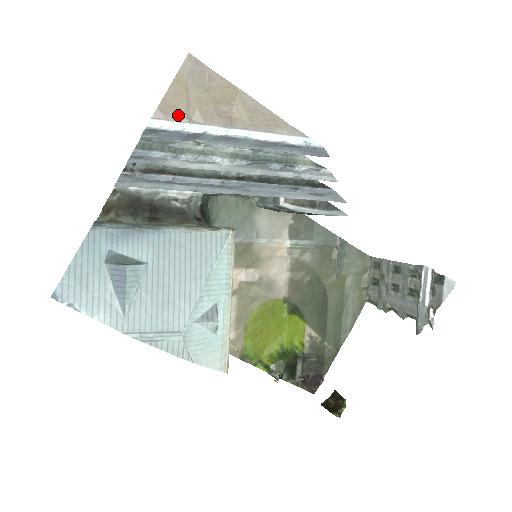
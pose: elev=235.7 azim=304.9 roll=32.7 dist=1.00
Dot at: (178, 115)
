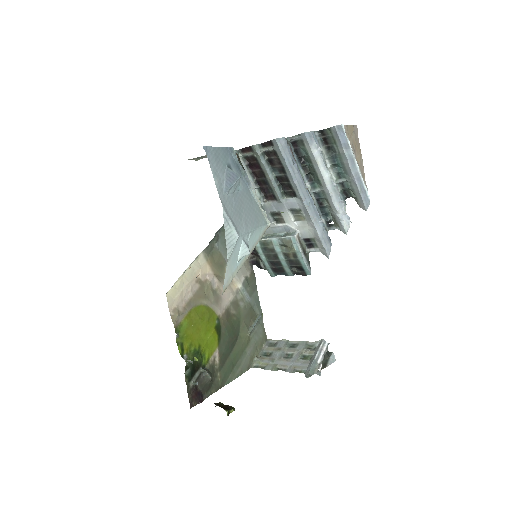
Dot at: (347, 135)
